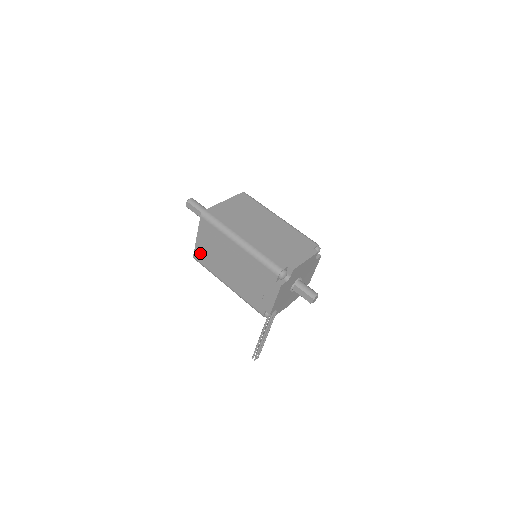
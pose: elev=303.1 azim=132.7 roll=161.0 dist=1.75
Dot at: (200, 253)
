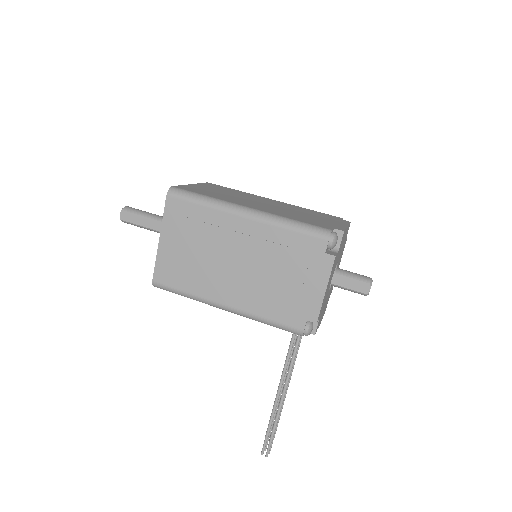
Dot at: (167, 267)
